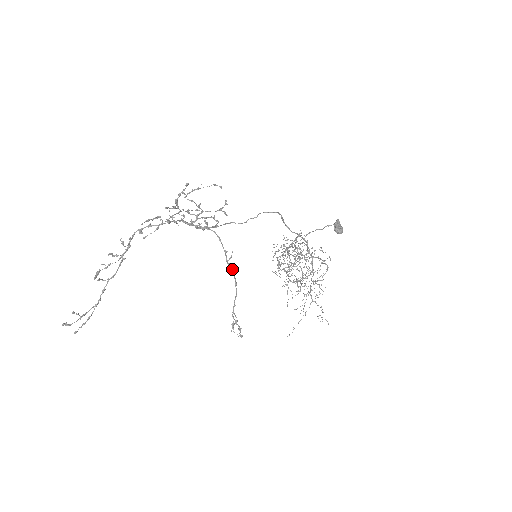
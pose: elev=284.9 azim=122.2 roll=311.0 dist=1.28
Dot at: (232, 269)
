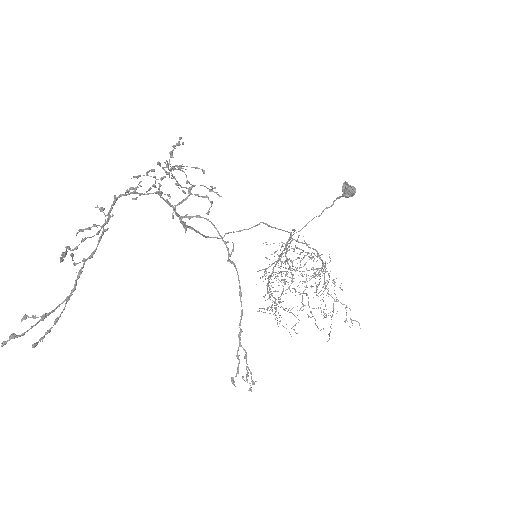
Dot at: (235, 268)
